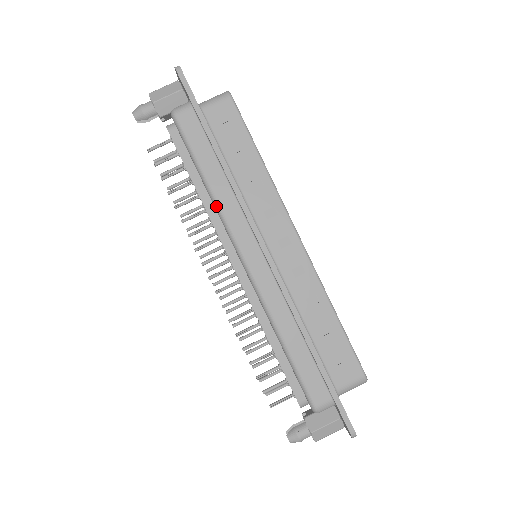
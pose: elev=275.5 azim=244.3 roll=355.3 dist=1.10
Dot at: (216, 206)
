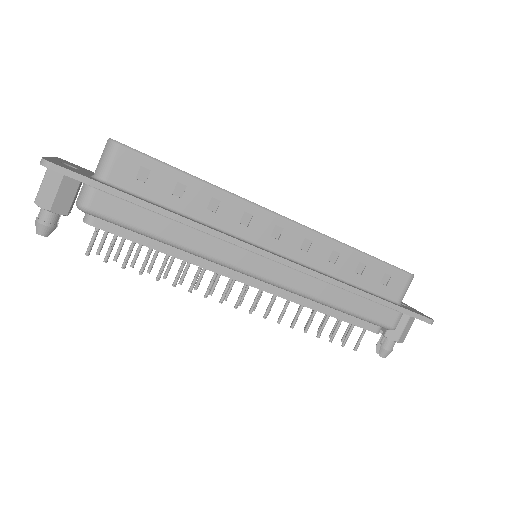
Dot at: (197, 255)
